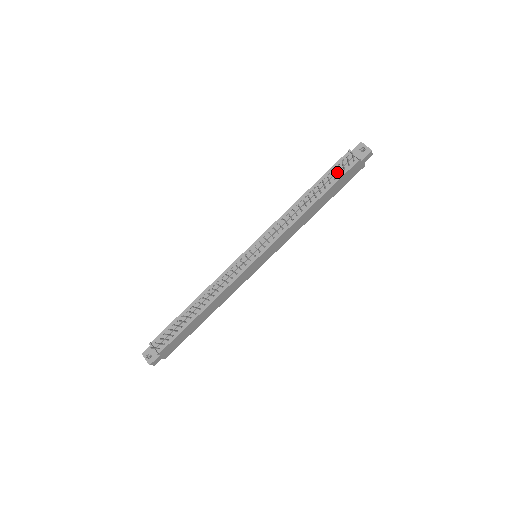
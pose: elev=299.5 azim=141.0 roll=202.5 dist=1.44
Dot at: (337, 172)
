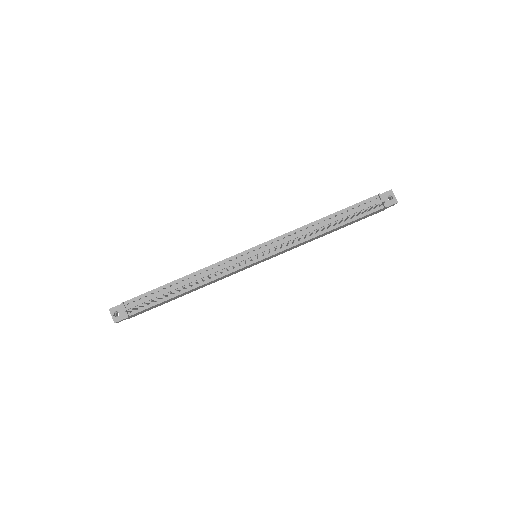
Dot at: (361, 210)
